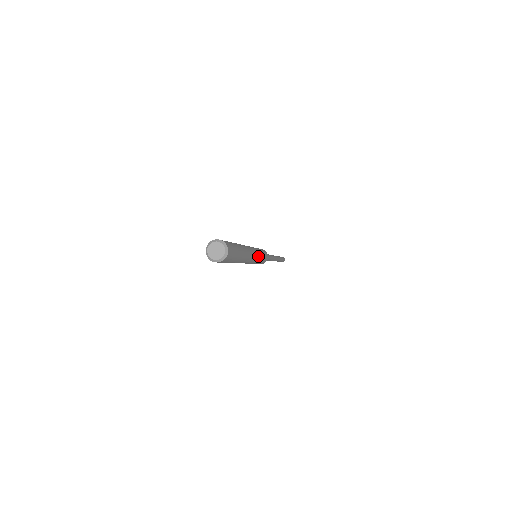
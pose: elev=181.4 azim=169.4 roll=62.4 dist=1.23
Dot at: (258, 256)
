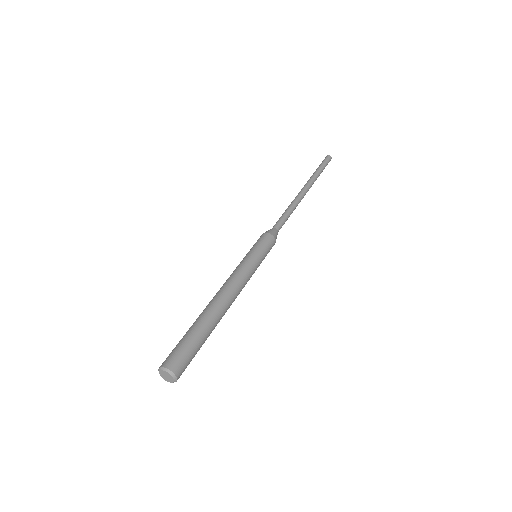
Dot at: occluded
